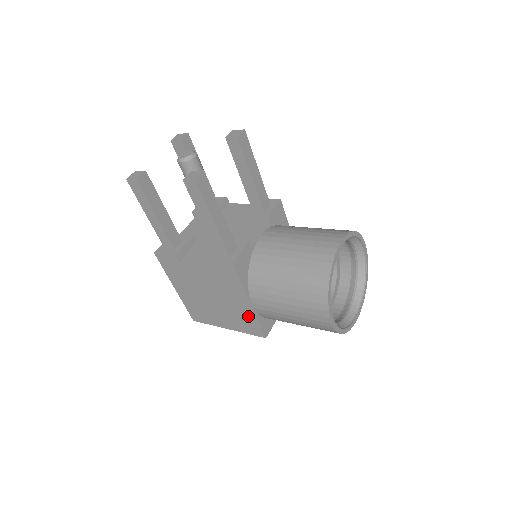
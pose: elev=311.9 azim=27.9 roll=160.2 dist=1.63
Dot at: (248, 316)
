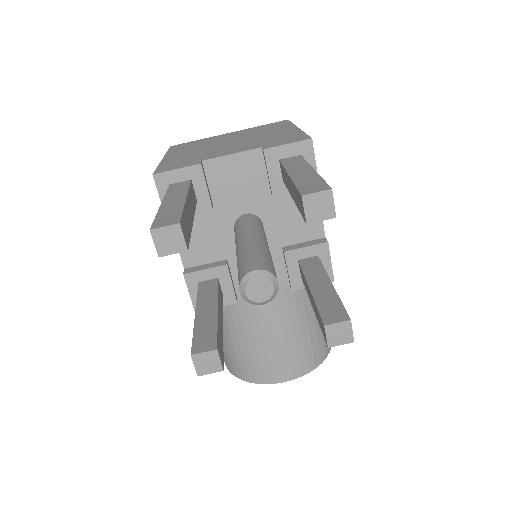
Dot at: occluded
